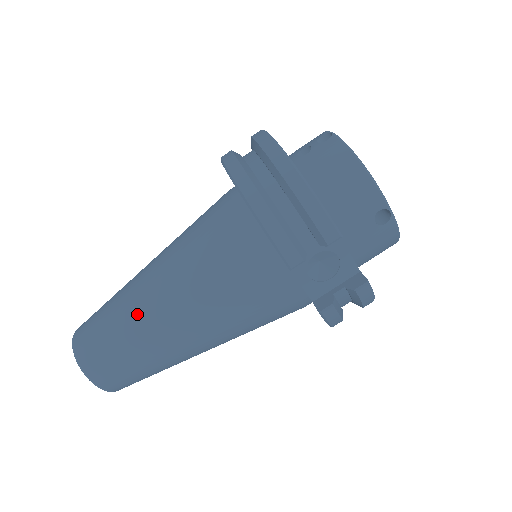
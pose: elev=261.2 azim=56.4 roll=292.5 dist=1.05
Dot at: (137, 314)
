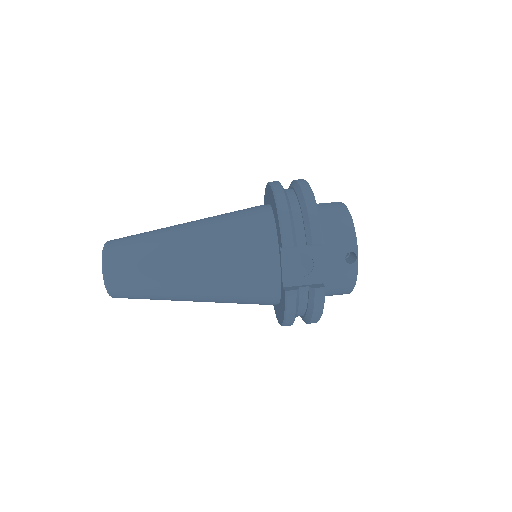
Dot at: (164, 241)
